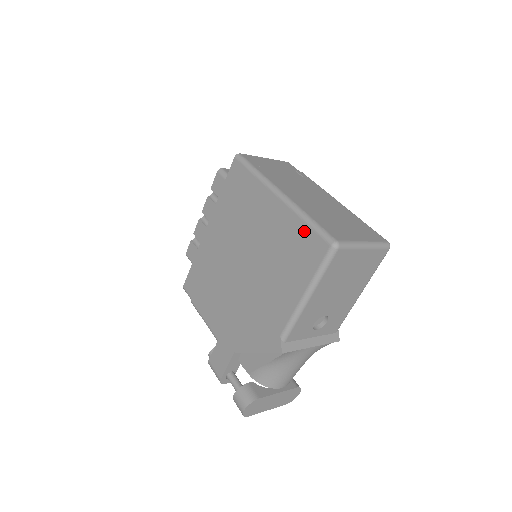
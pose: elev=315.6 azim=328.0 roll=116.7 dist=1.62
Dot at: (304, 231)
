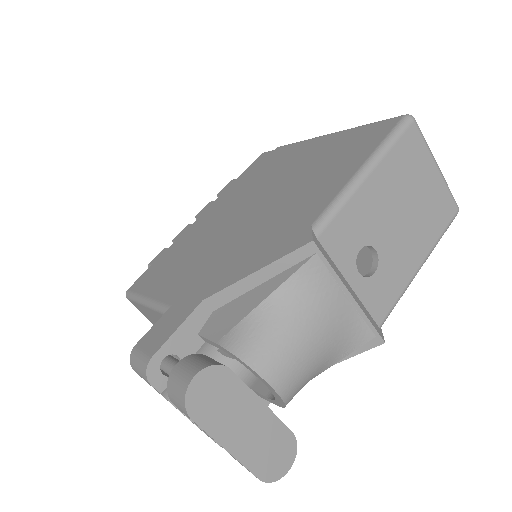
Dot at: (361, 130)
